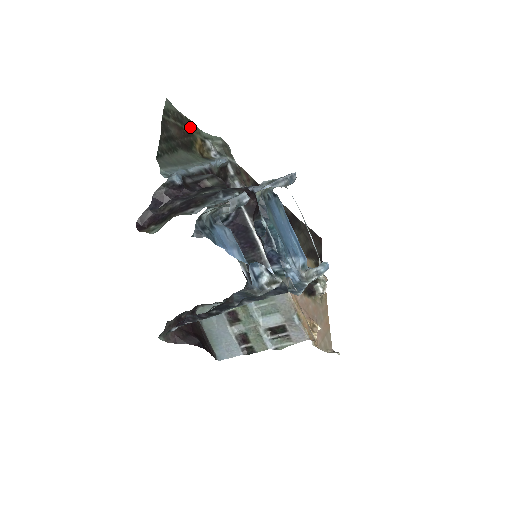
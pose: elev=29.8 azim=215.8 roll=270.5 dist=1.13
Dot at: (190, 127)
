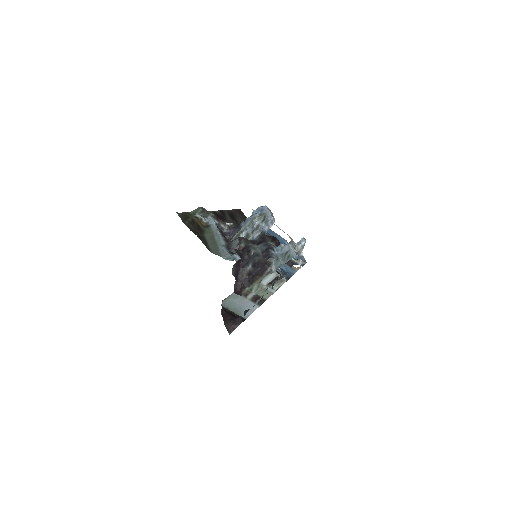
Dot at: (189, 216)
